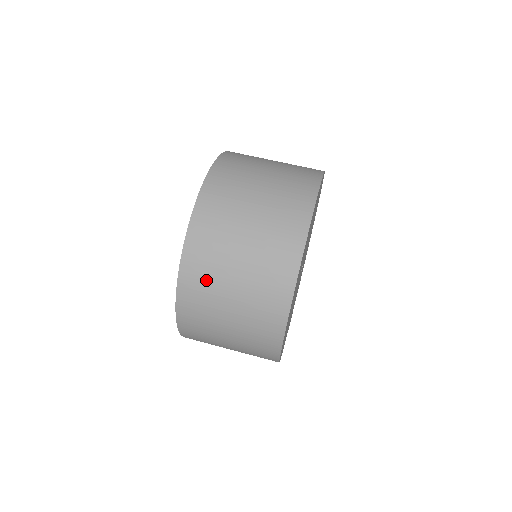
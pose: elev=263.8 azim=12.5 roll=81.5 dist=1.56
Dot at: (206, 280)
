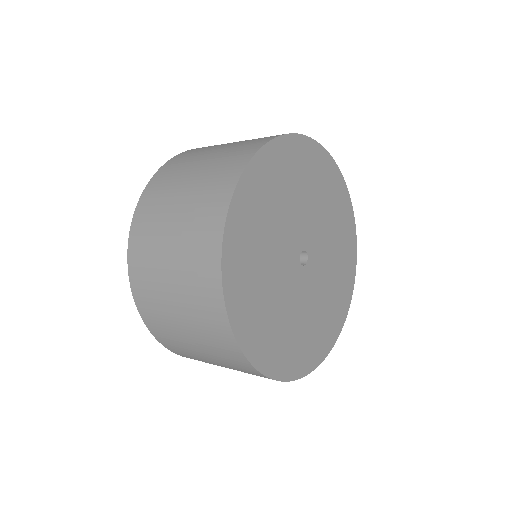
Dot at: (157, 313)
